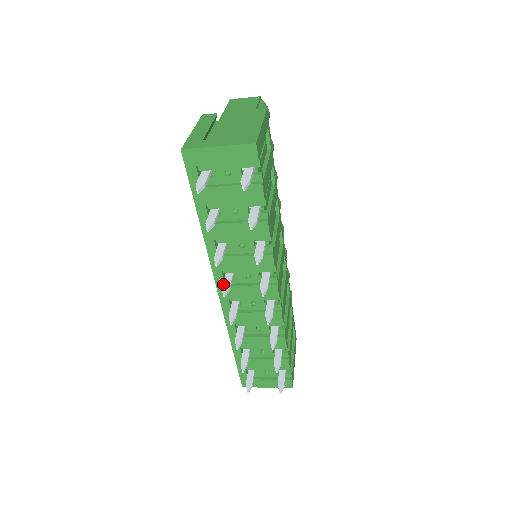
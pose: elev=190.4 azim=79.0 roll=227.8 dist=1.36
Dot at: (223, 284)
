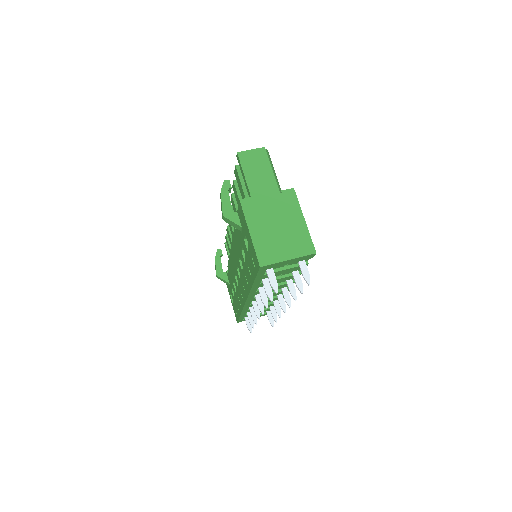
Dot at: (258, 304)
